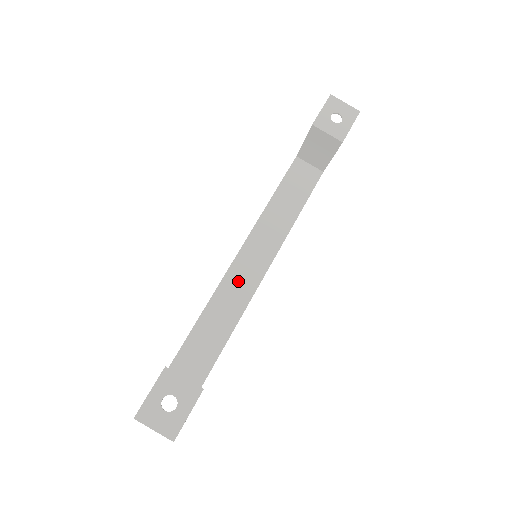
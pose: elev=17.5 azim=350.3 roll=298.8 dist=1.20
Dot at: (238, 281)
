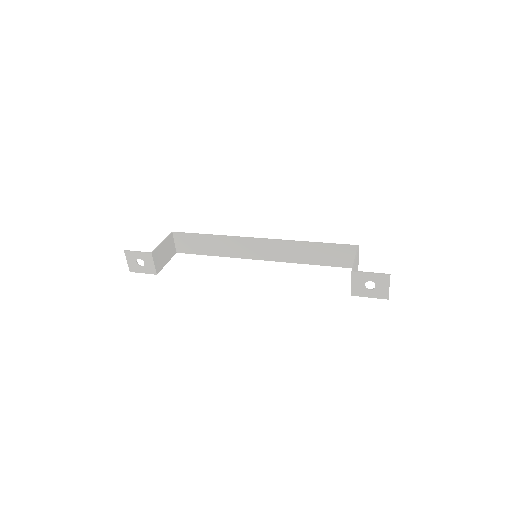
Dot at: (242, 246)
